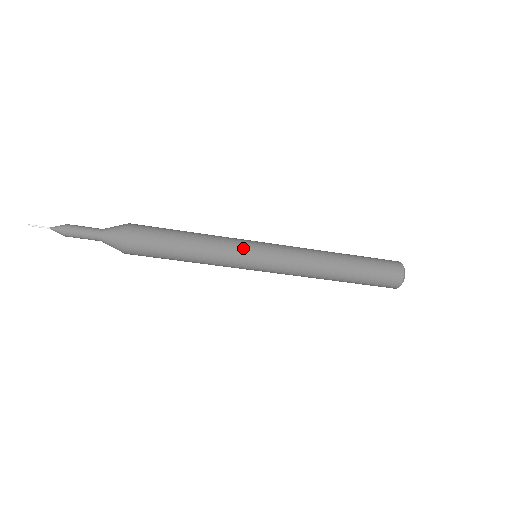
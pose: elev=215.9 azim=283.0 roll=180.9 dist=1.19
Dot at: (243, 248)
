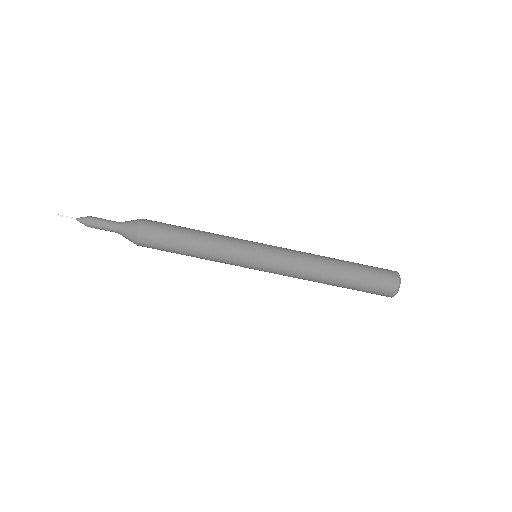
Dot at: (243, 245)
